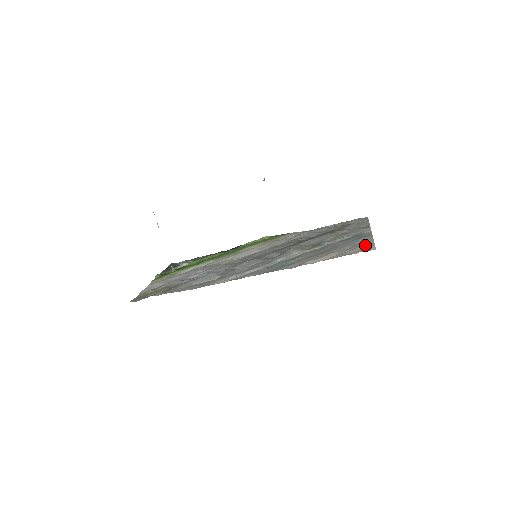
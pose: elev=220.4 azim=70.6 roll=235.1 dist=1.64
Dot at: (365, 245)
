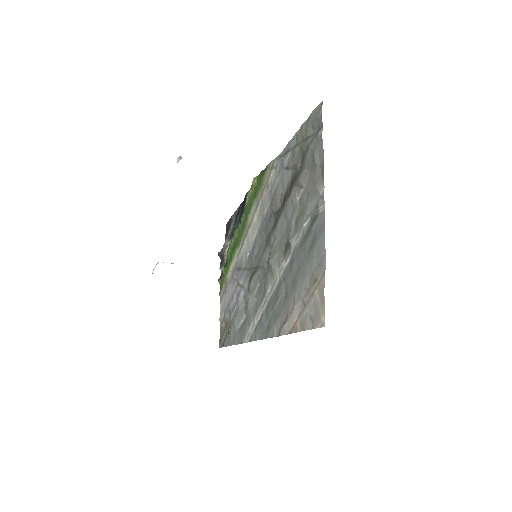
Dot at: (317, 292)
